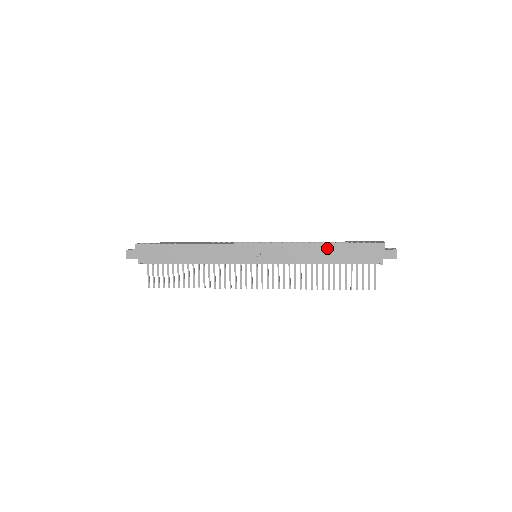
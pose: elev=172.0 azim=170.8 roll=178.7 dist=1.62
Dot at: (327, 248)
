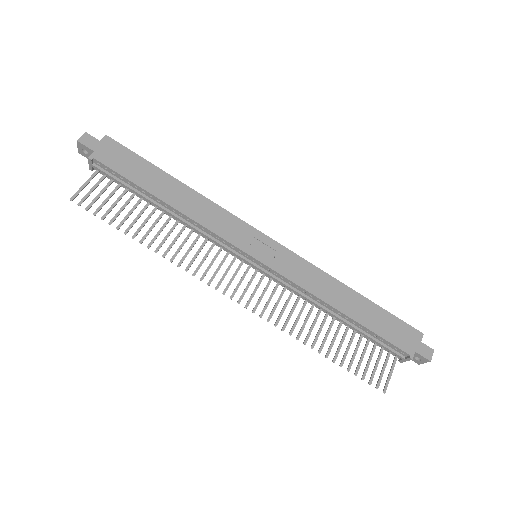
Dot at: (355, 298)
